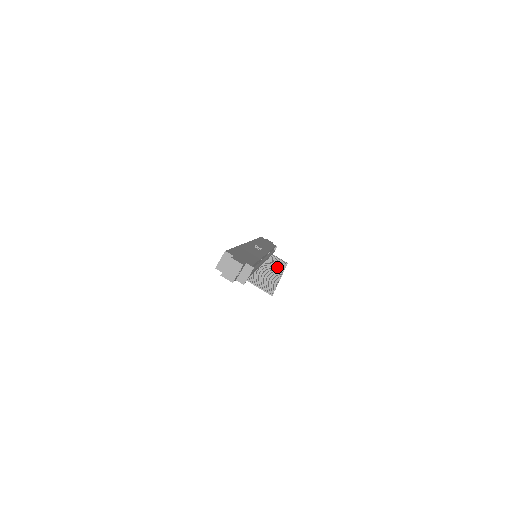
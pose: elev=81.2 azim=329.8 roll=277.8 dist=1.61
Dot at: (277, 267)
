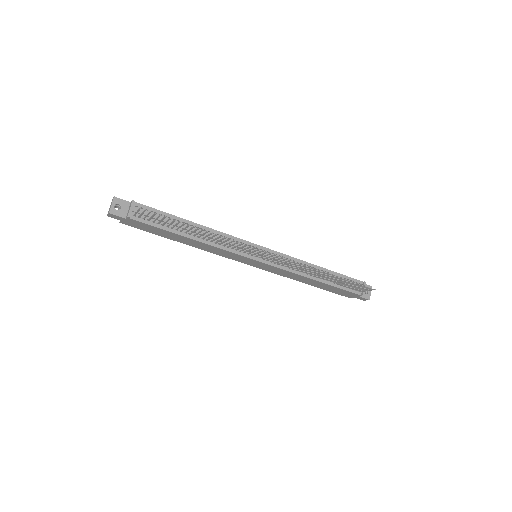
Dot at: (297, 265)
